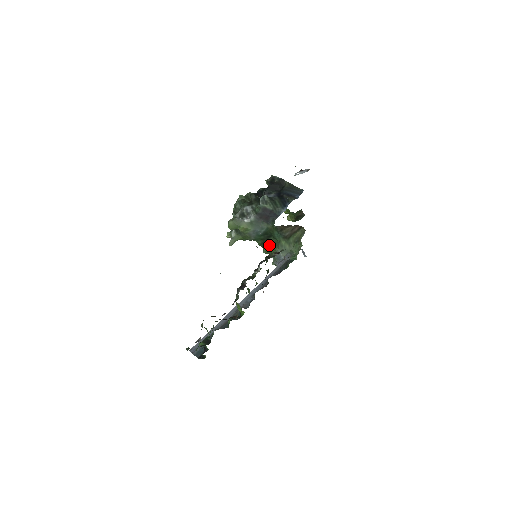
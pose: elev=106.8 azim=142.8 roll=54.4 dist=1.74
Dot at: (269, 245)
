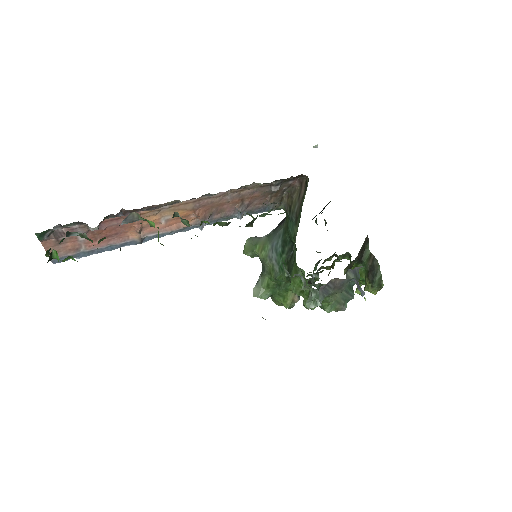
Dot at: (293, 265)
